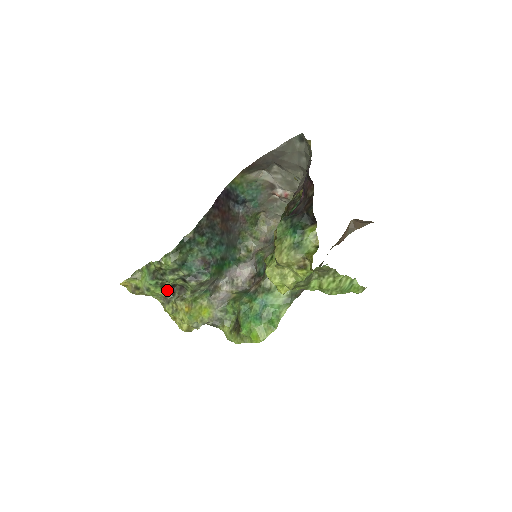
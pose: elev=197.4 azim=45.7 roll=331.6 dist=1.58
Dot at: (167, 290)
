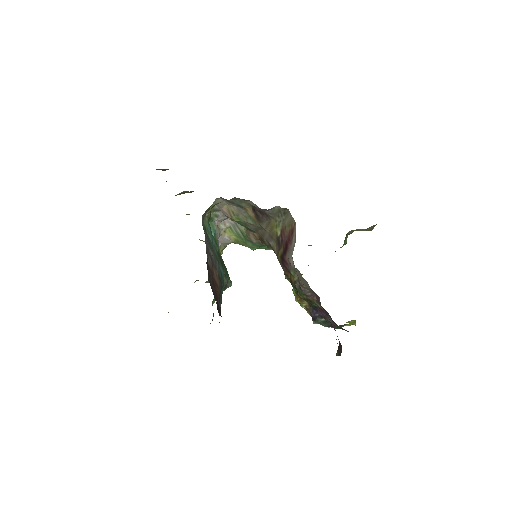
Dot at: occluded
